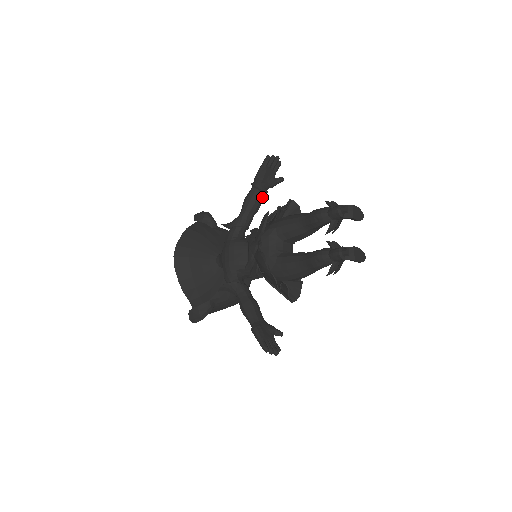
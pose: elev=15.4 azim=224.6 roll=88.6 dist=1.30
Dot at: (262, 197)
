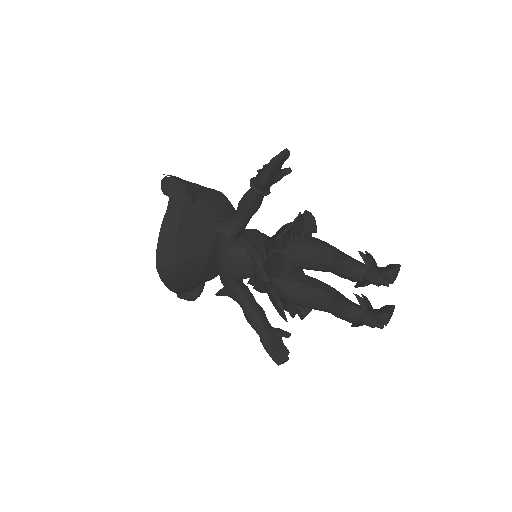
Dot at: (263, 196)
